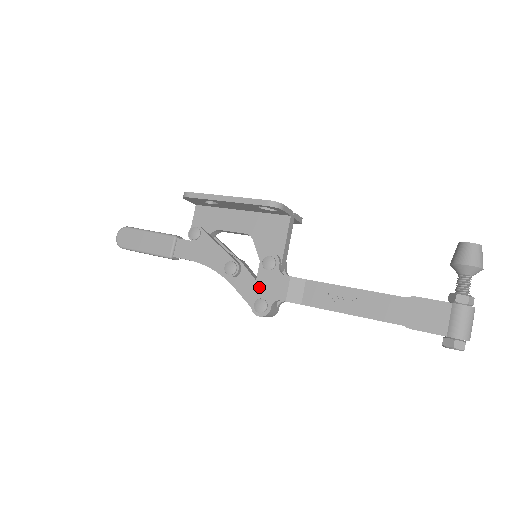
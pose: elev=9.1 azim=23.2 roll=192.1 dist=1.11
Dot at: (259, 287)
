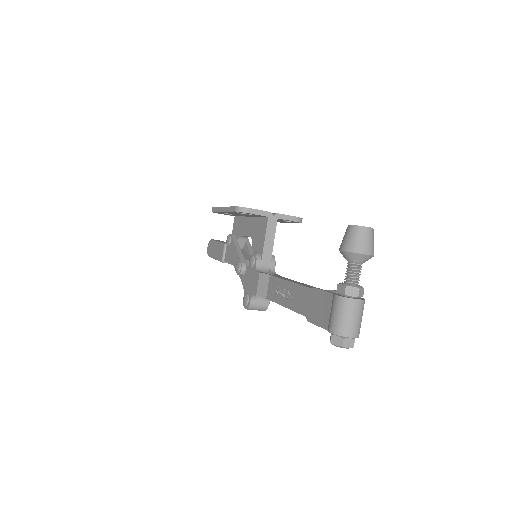
Dot at: (247, 283)
